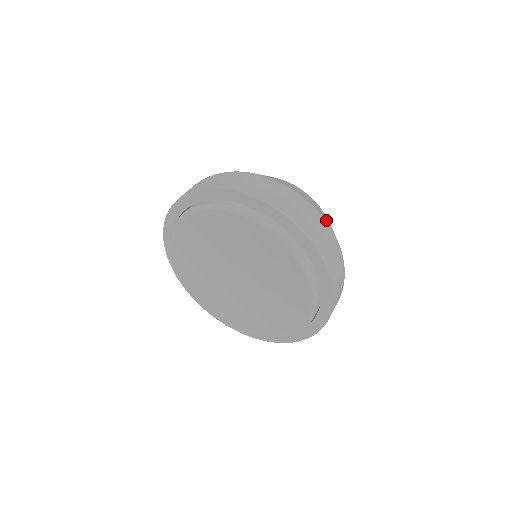
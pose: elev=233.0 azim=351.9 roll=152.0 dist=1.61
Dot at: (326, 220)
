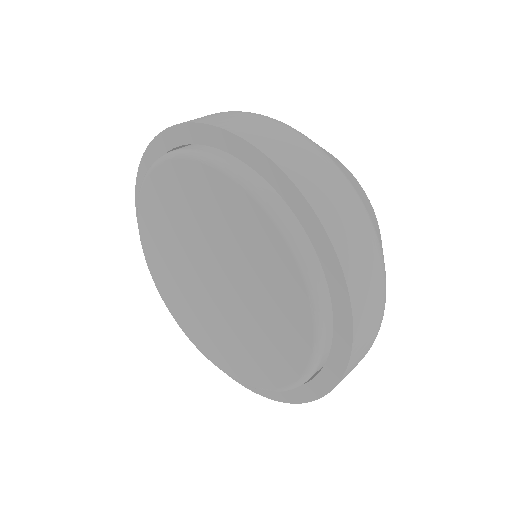
Dot at: occluded
